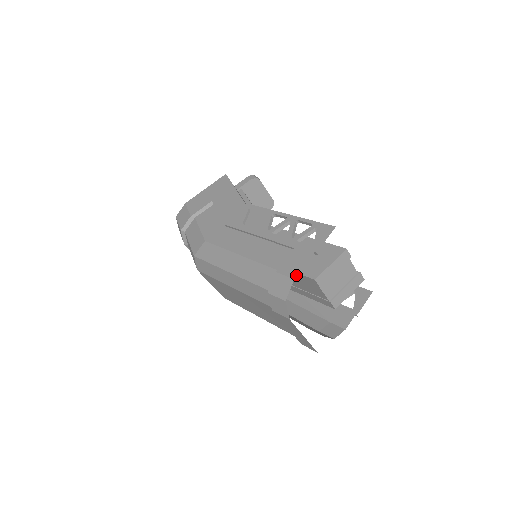
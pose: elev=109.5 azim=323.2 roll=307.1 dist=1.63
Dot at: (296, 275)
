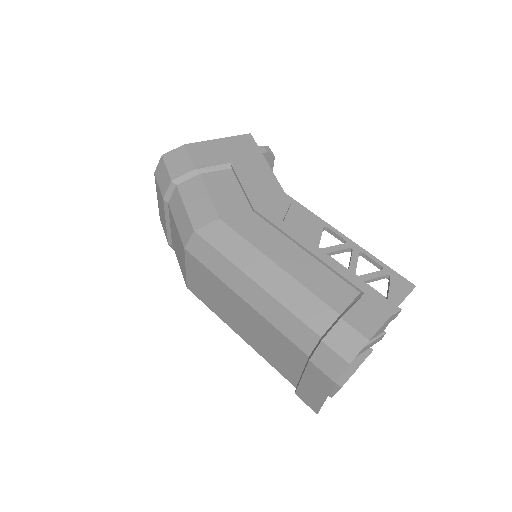
Dot at: (372, 335)
